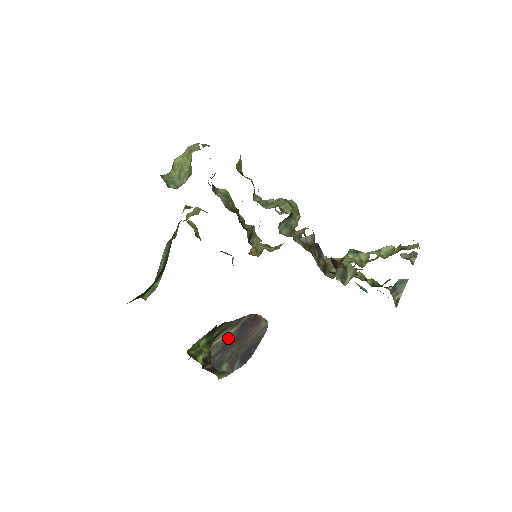
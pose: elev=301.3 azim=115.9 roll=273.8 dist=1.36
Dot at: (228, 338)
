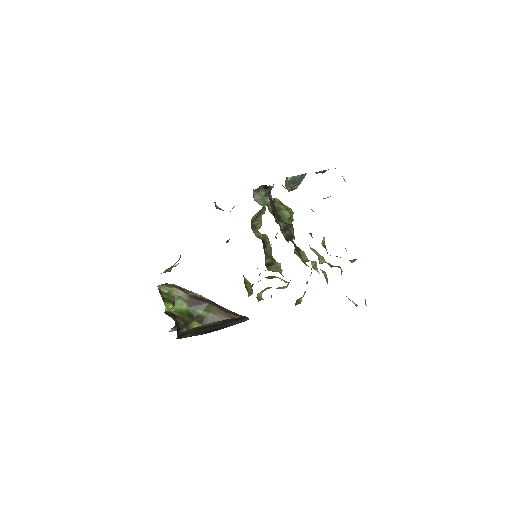
Dot at: (210, 325)
